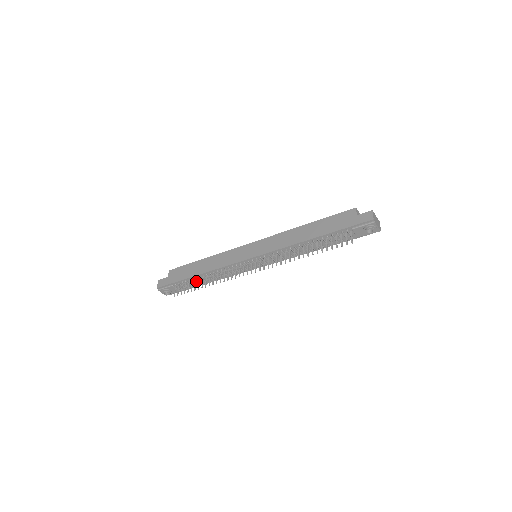
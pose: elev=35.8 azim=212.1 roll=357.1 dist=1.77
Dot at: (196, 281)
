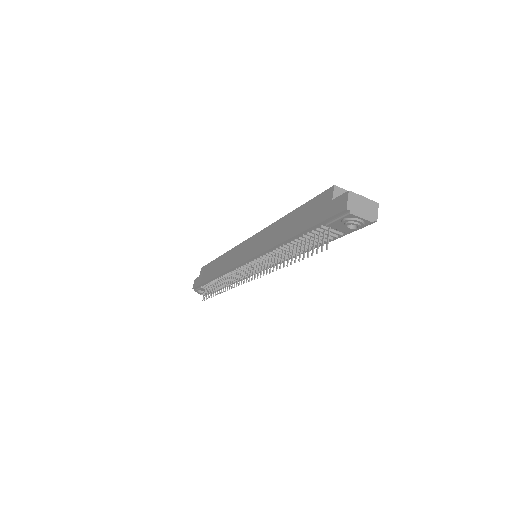
Dot at: (215, 284)
